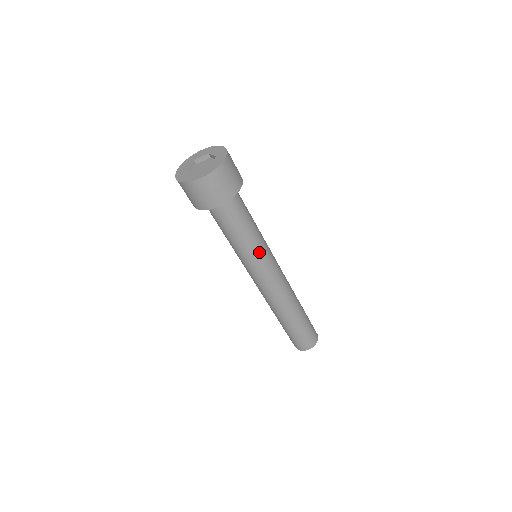
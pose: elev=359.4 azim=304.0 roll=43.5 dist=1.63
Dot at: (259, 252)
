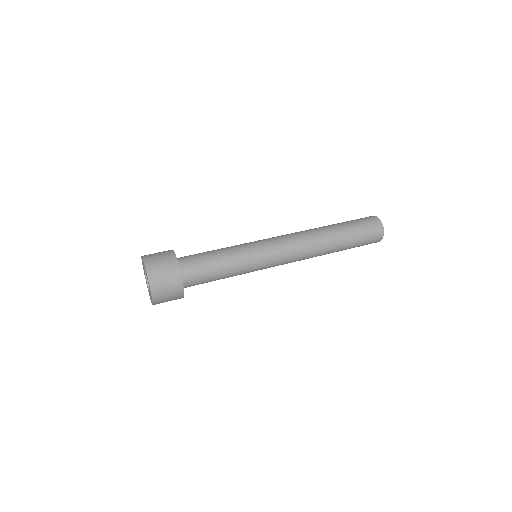
Dot at: (249, 263)
